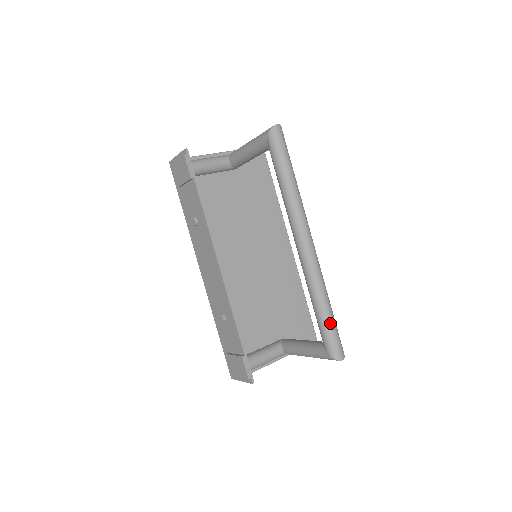
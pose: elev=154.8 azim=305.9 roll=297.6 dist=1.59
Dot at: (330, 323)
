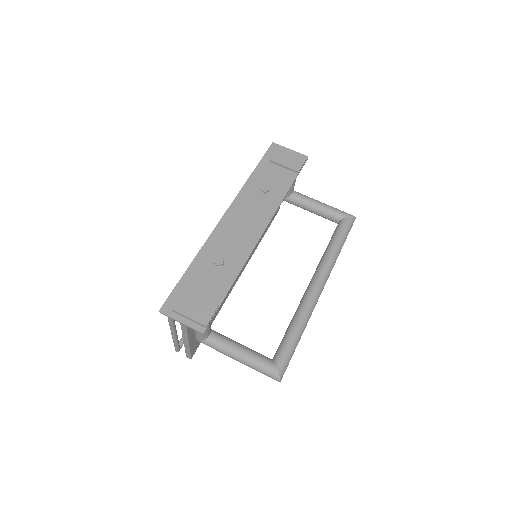
Dot at: occluded
